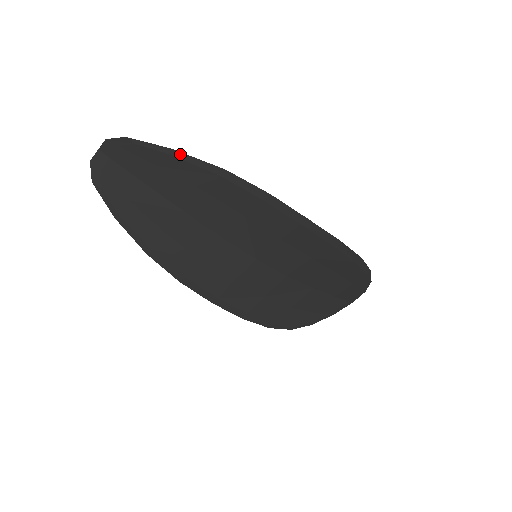
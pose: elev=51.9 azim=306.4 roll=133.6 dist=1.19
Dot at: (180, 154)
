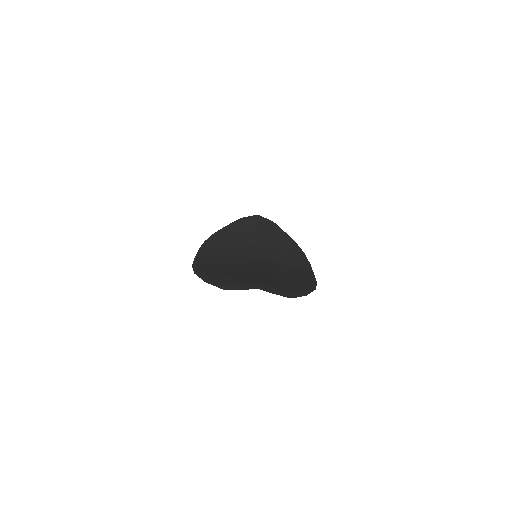
Dot at: (306, 294)
